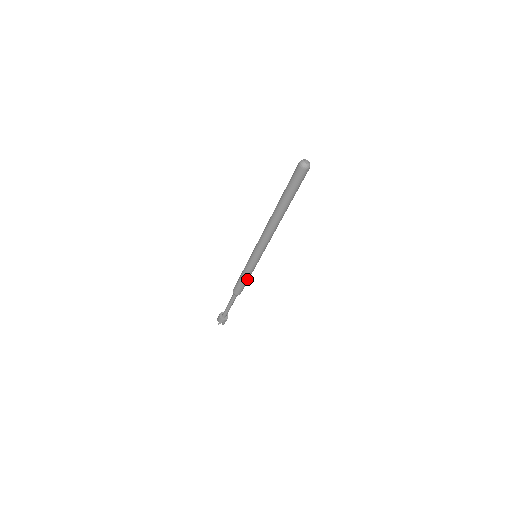
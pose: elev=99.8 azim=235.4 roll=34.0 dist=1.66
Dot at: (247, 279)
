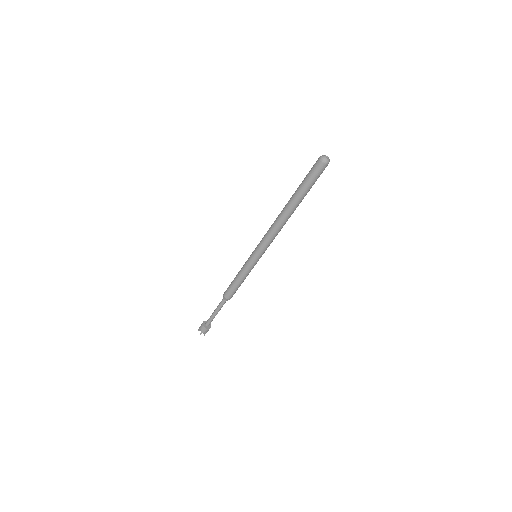
Dot at: (242, 281)
